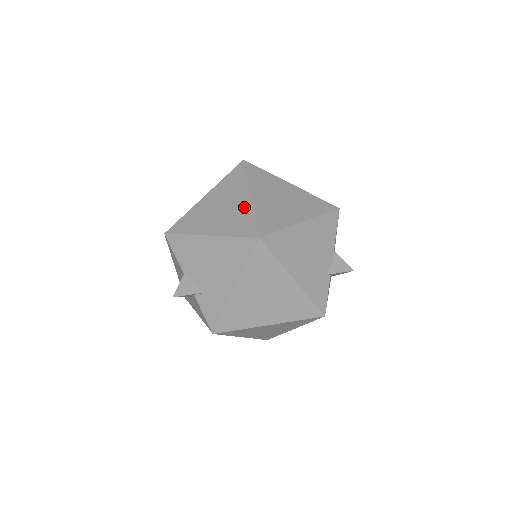
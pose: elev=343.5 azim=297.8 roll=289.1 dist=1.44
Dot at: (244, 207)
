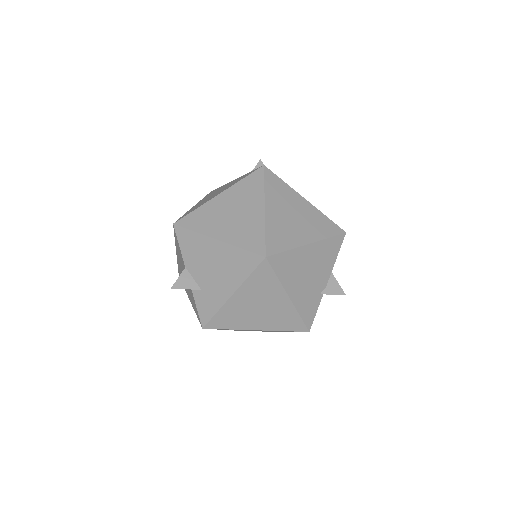
Dot at: (256, 219)
